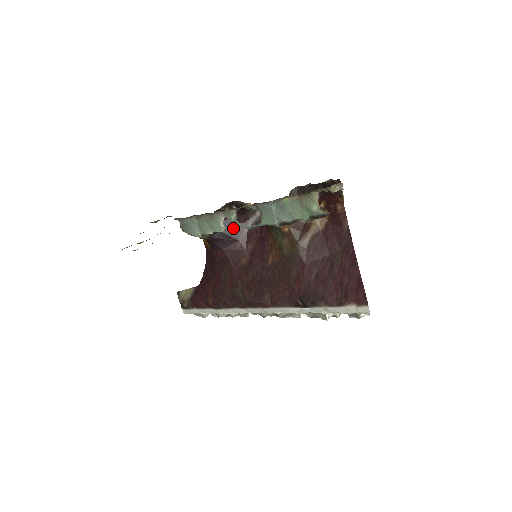
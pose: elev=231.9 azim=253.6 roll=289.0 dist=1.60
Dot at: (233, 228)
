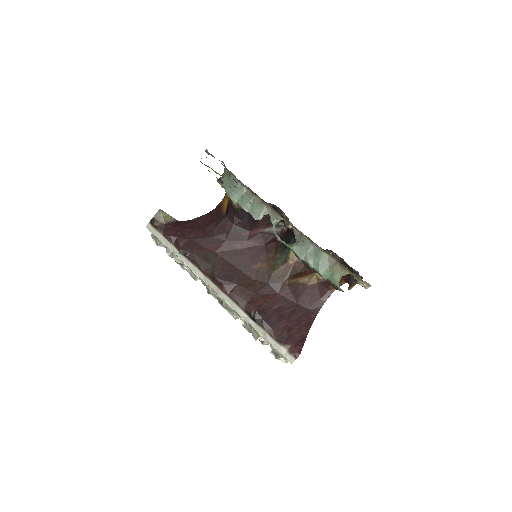
Dot at: (256, 220)
